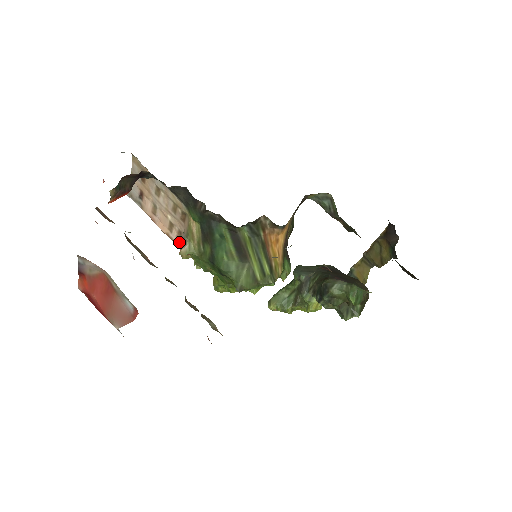
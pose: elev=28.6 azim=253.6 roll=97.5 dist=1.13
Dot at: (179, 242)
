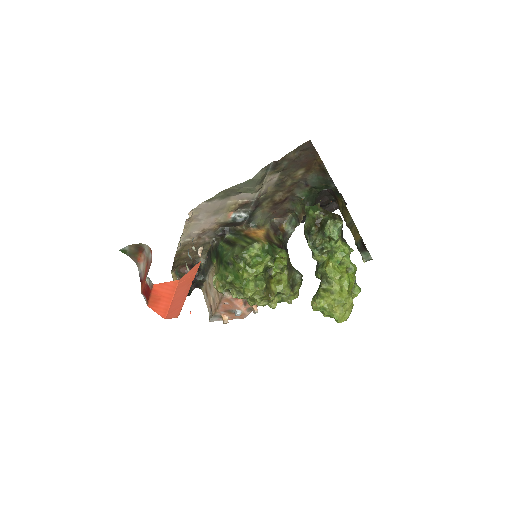
Dot at: occluded
